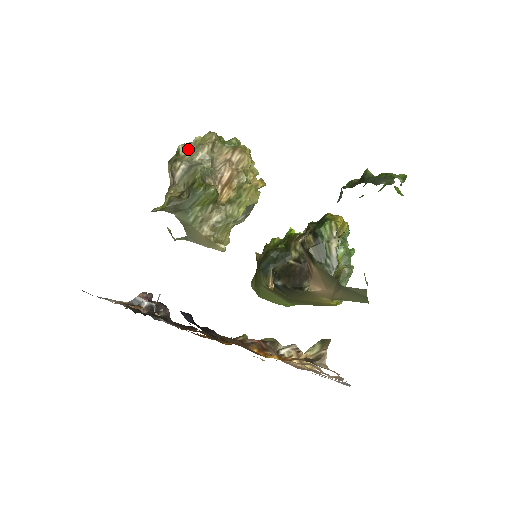
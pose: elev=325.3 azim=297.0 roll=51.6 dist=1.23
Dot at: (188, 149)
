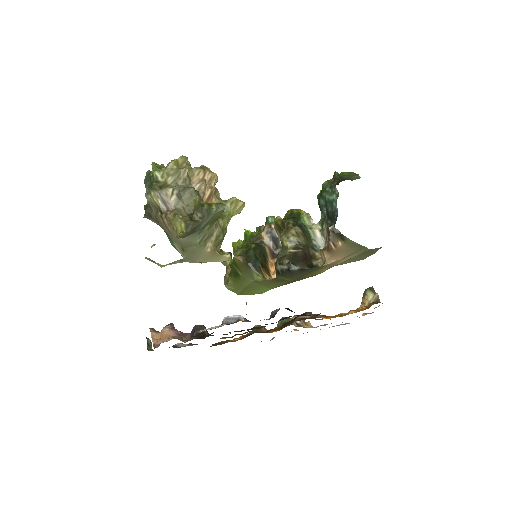
Dot at: (167, 175)
